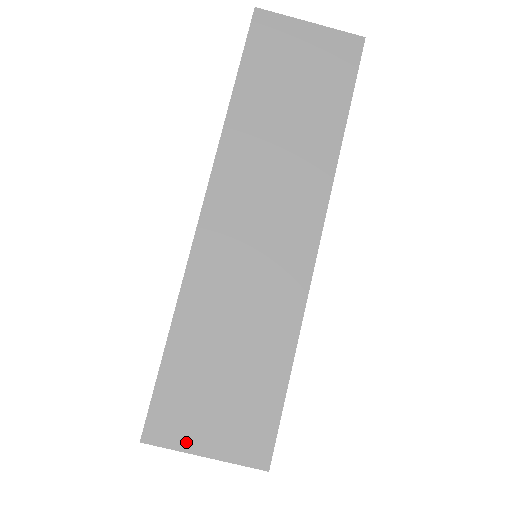
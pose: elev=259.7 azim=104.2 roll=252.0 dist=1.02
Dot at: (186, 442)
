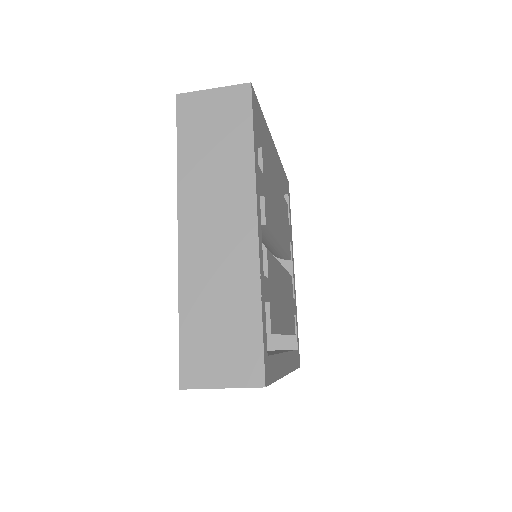
Dot at: occluded
